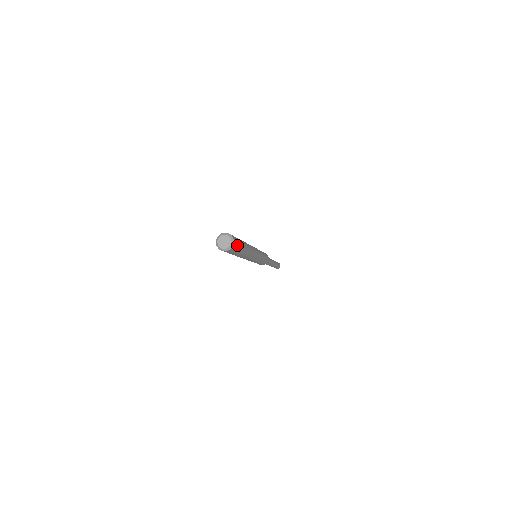
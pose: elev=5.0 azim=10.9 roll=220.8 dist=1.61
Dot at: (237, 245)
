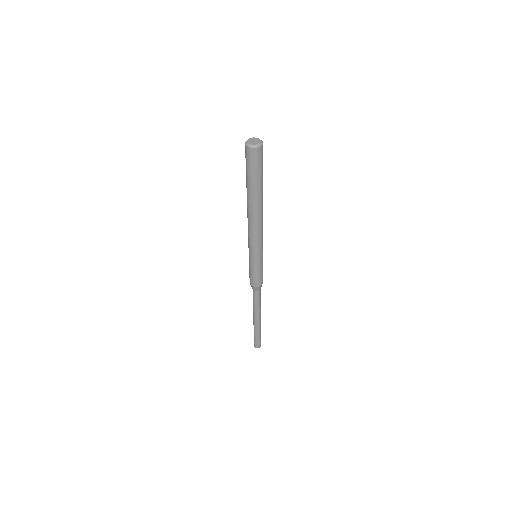
Dot at: (257, 161)
